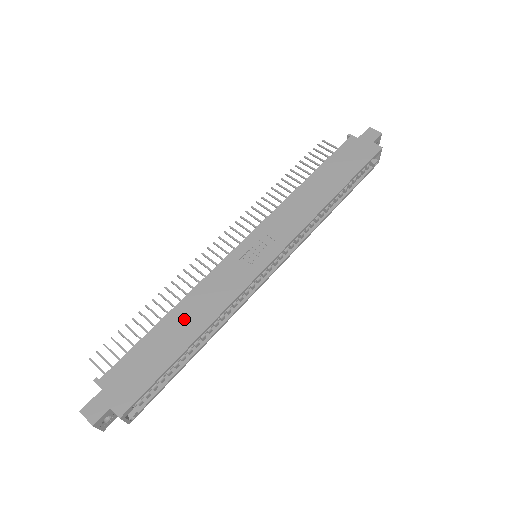
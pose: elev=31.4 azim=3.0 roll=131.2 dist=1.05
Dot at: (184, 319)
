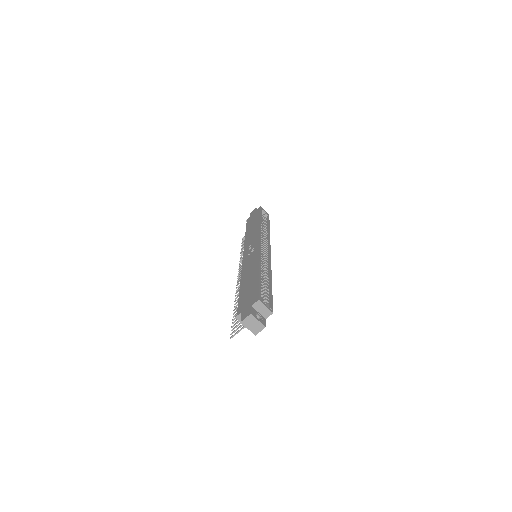
Dot at: (248, 277)
